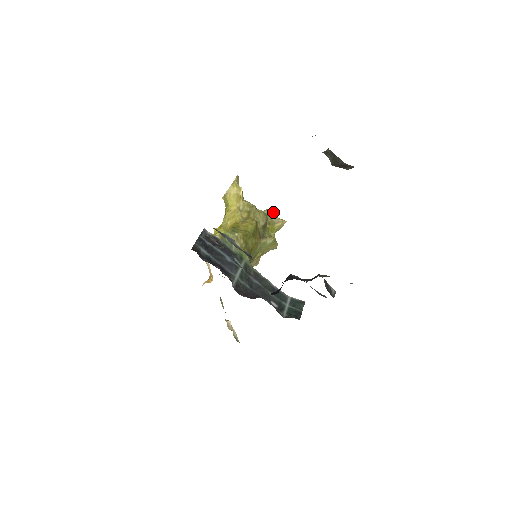
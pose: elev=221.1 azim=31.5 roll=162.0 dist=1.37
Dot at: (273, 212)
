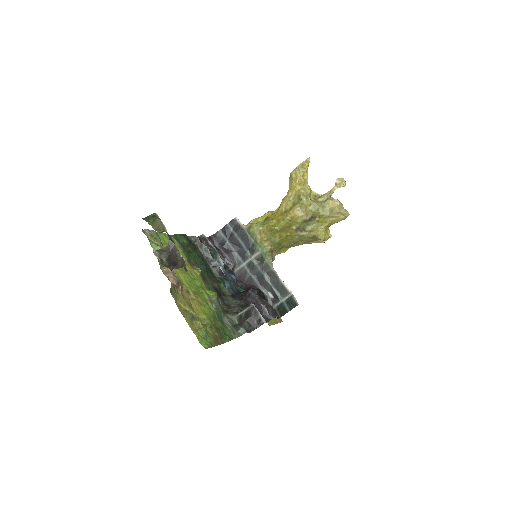
Dot at: (337, 203)
